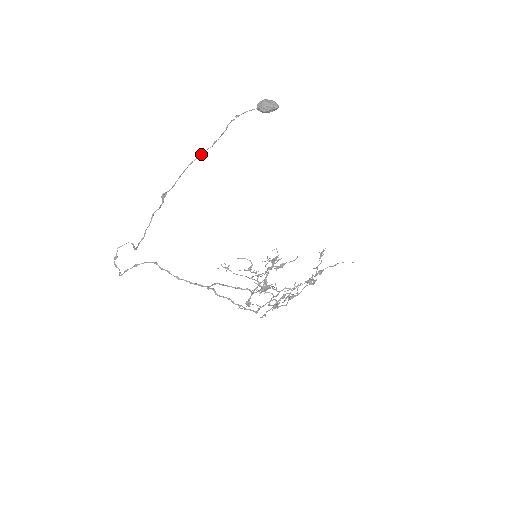
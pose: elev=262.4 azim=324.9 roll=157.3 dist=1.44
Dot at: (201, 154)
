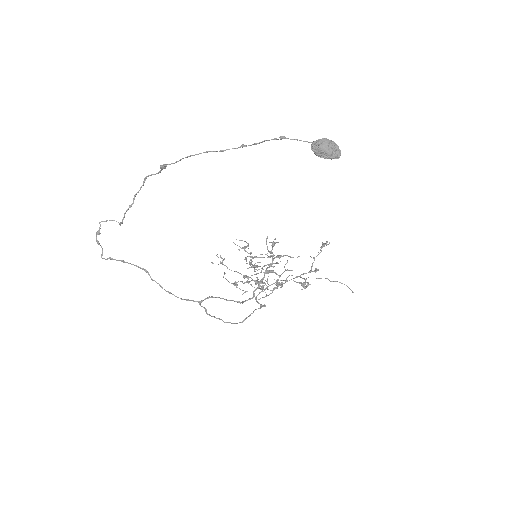
Dot at: (222, 151)
